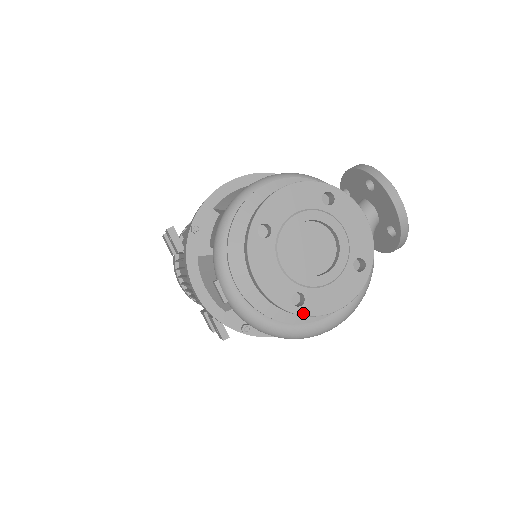
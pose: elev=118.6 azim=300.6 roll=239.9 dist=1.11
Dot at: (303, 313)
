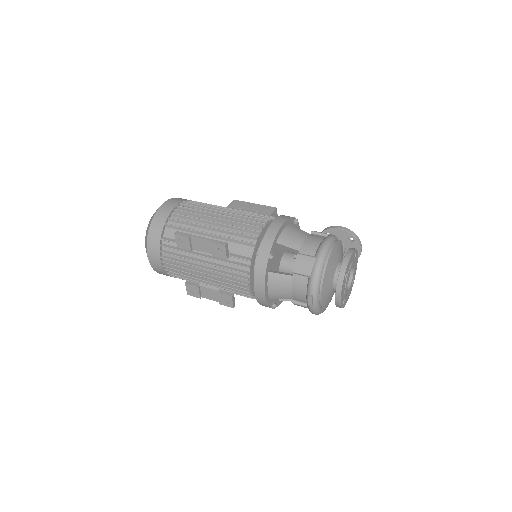
Dot at: (343, 307)
